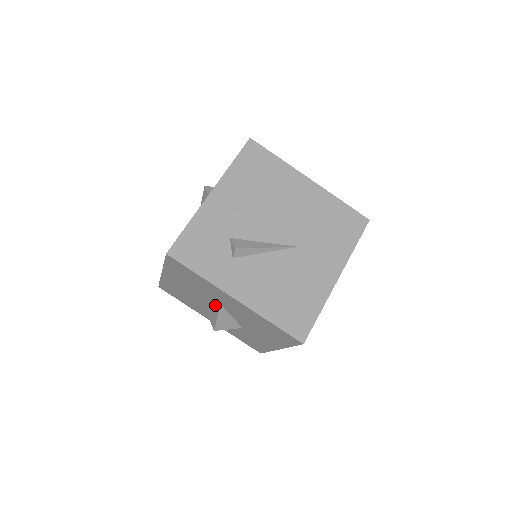
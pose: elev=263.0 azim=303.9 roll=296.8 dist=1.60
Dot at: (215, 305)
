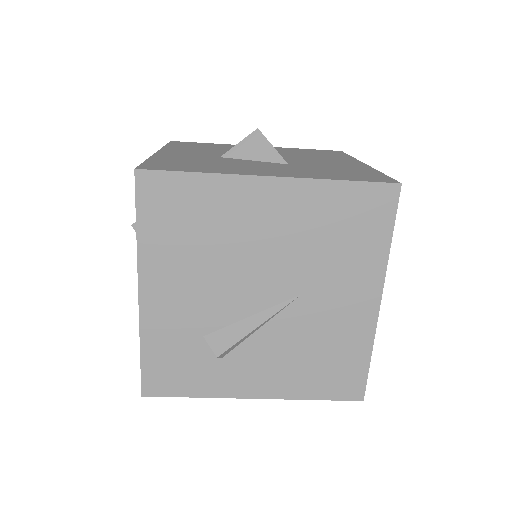
Dot at: occluded
